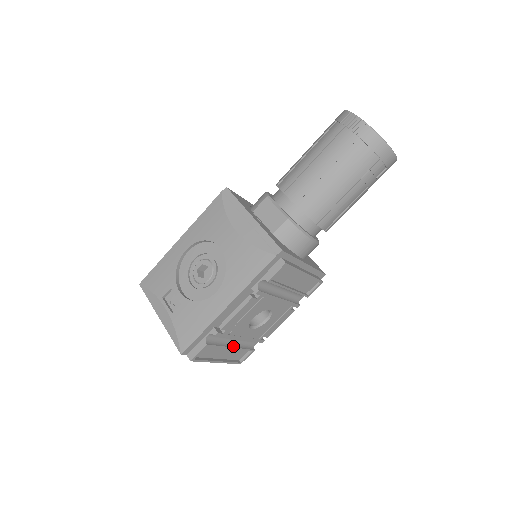
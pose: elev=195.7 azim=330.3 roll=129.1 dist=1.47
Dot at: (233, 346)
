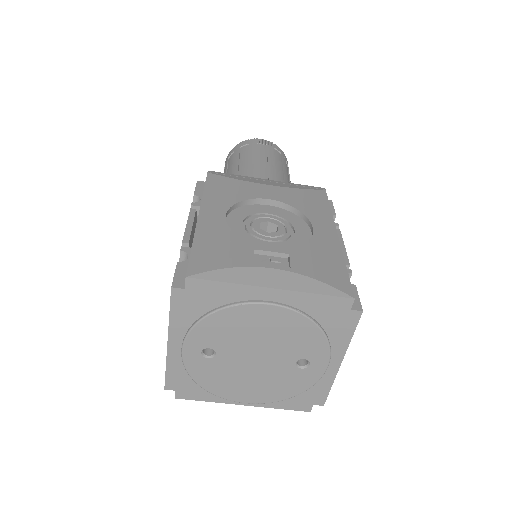
Dot at: occluded
